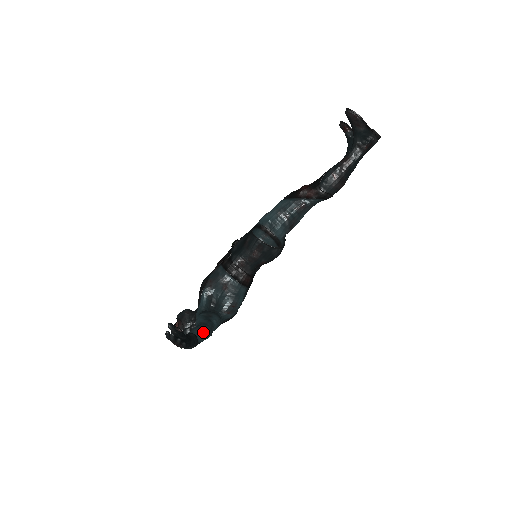
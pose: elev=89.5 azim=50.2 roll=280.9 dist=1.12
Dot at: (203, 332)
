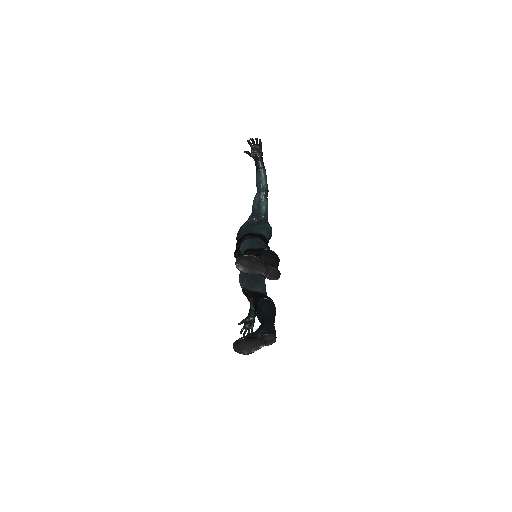
Dot at: occluded
